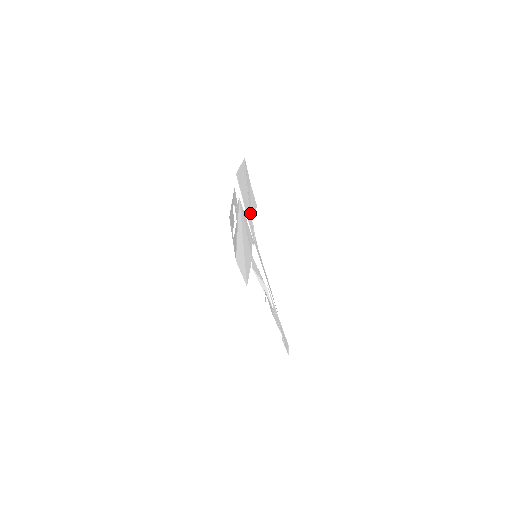
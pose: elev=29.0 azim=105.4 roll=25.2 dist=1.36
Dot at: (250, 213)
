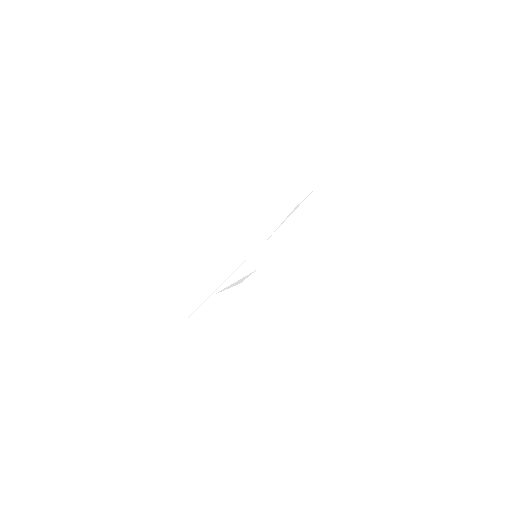
Dot at: occluded
